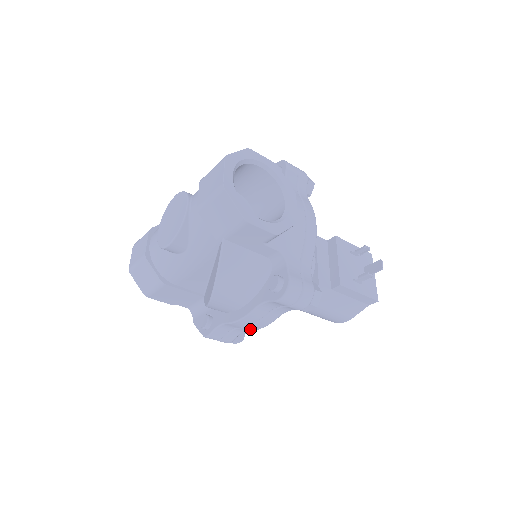
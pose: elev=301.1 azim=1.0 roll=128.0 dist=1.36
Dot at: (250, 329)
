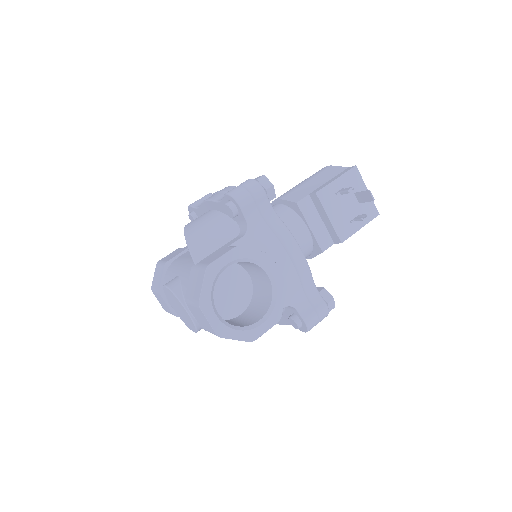
Dot at: occluded
